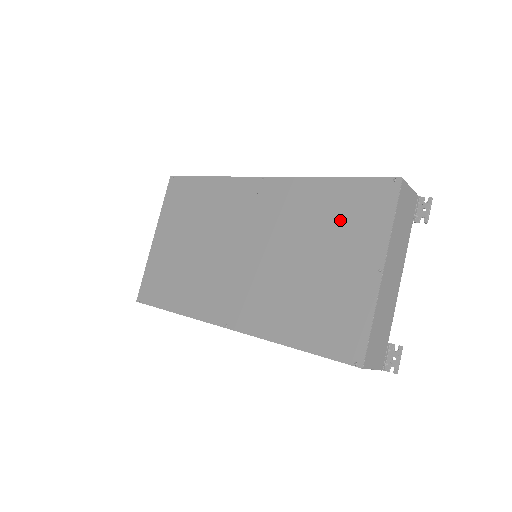
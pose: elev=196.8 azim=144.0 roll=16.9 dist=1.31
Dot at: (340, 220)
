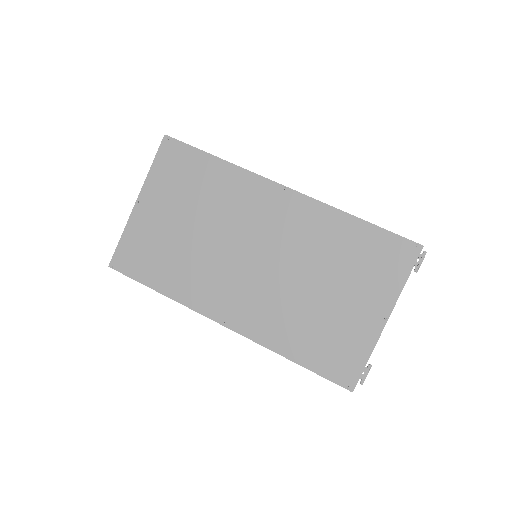
Dot at: (359, 263)
